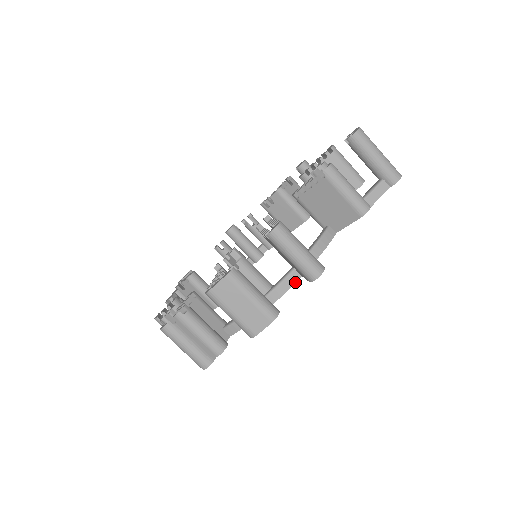
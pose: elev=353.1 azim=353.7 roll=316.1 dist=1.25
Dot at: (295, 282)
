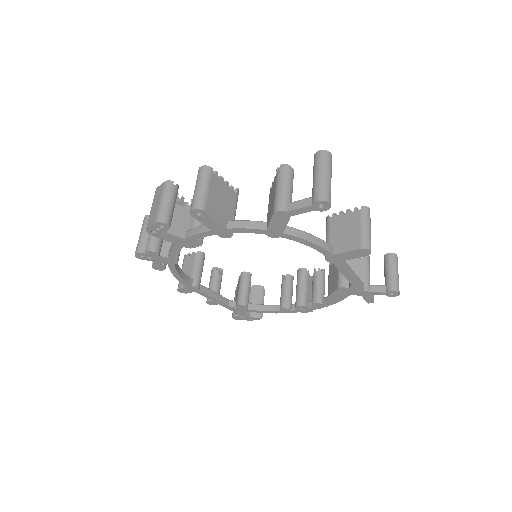
Dot at: (205, 231)
